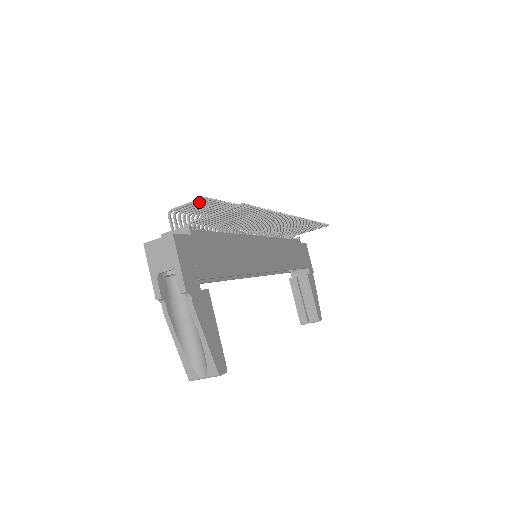
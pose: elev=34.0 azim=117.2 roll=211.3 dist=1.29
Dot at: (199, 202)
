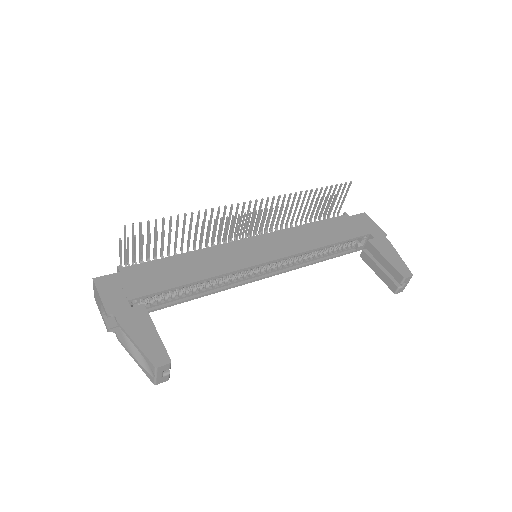
Dot at: (127, 246)
